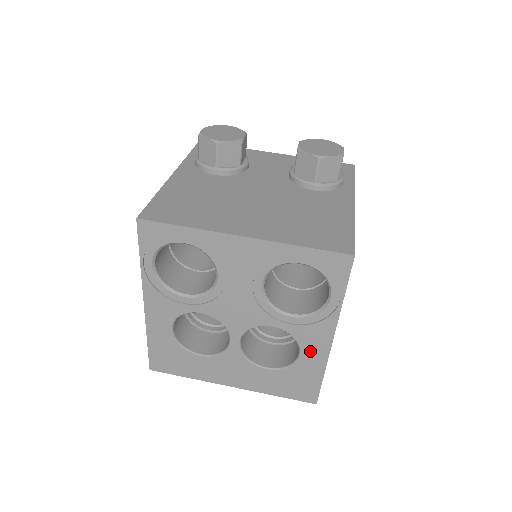
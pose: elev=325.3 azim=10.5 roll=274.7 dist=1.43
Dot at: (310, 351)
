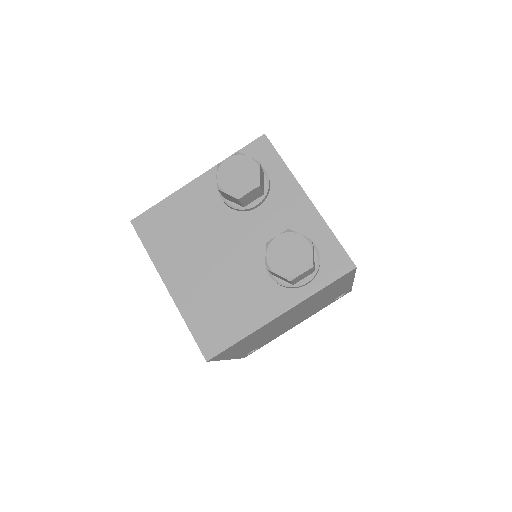
Dot at: occluded
